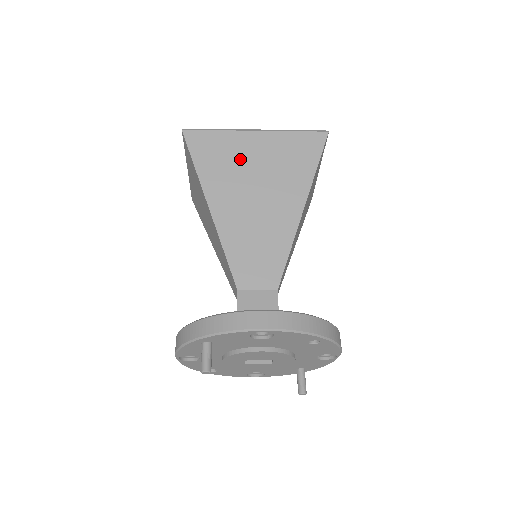
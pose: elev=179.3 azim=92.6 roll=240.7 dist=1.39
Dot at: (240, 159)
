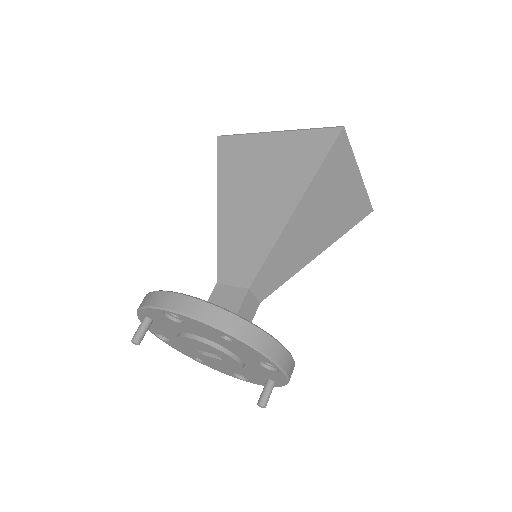
Dot at: (254, 160)
